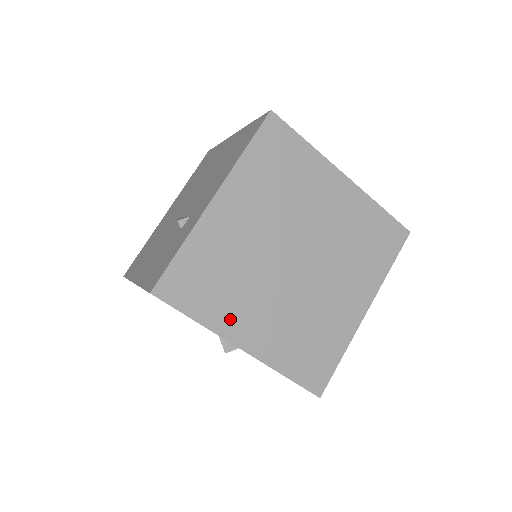
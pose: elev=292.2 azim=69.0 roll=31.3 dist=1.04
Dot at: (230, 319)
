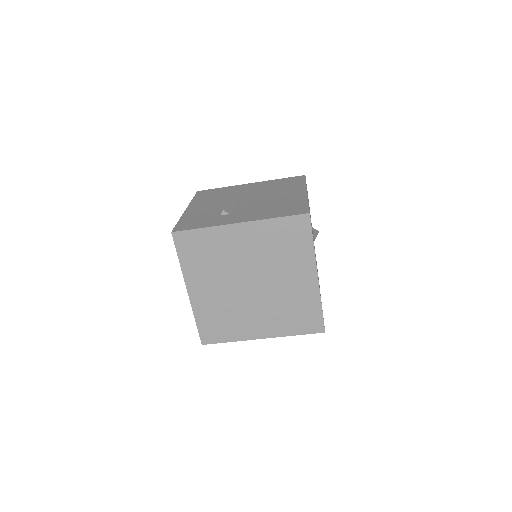
Dot at: (195, 276)
